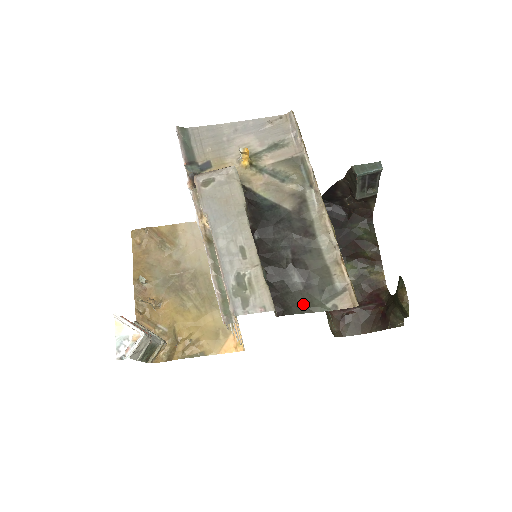
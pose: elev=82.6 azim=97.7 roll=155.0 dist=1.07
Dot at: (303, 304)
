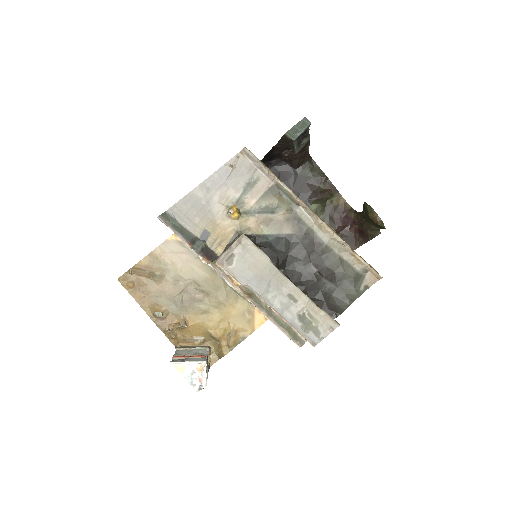
Dot at: (345, 299)
